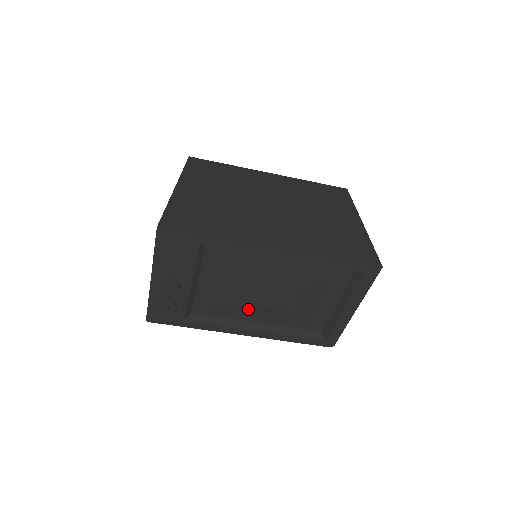
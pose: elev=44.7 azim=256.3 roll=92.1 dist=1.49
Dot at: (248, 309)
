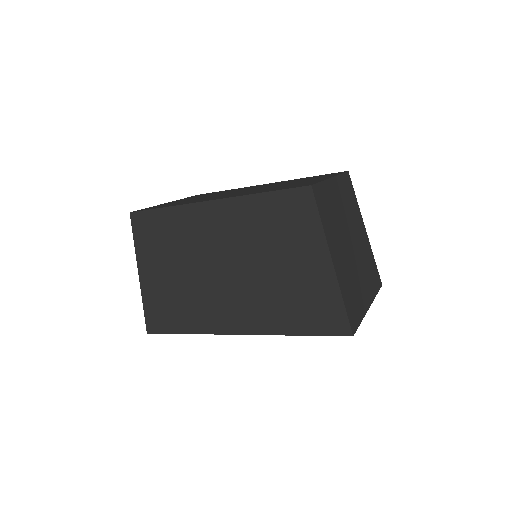
Dot at: occluded
